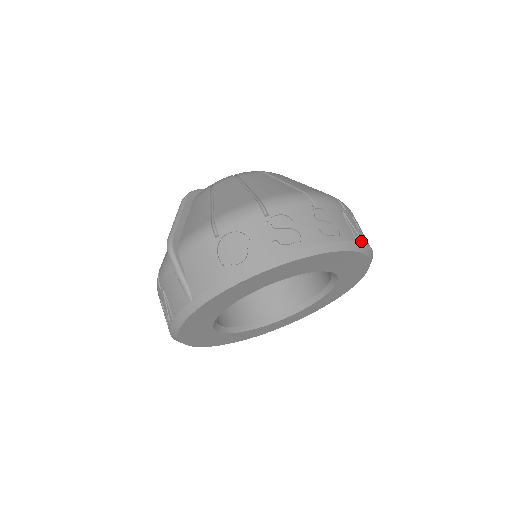
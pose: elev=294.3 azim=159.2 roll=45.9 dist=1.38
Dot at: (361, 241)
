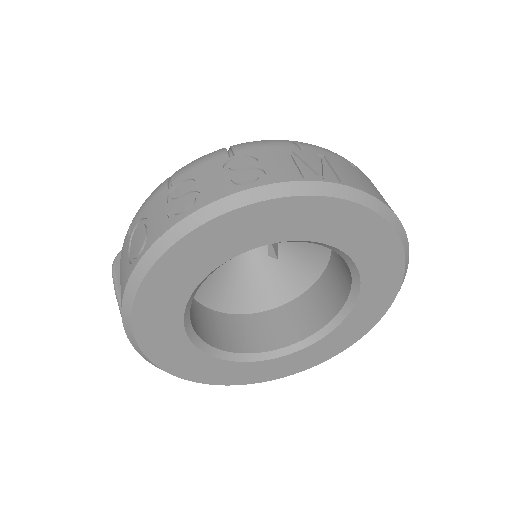
Dot at: (315, 179)
